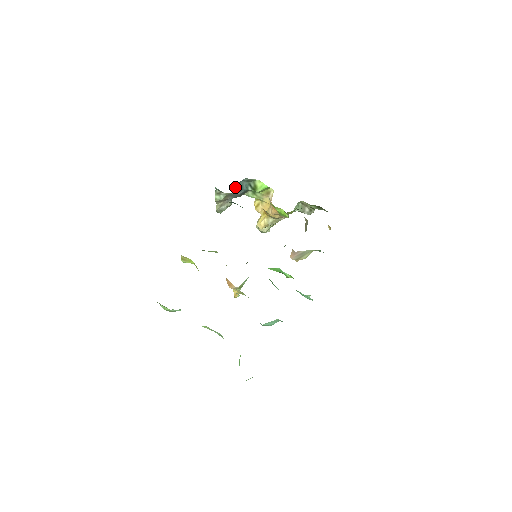
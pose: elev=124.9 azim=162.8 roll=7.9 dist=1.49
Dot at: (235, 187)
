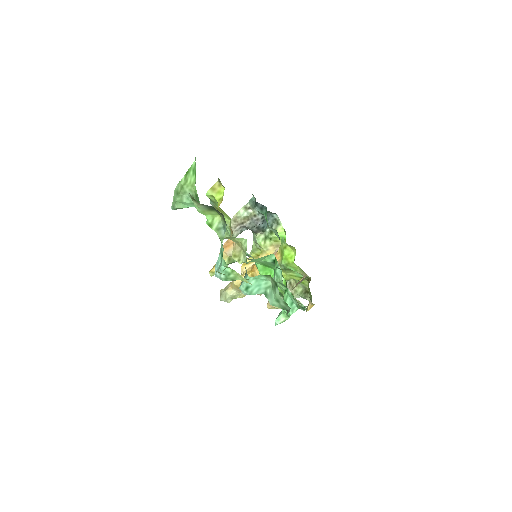
Dot at: occluded
